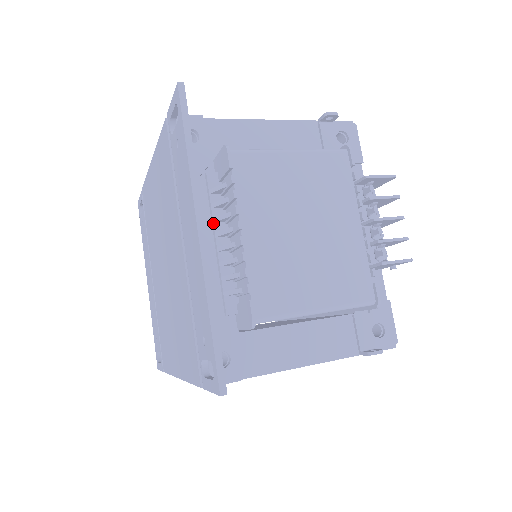
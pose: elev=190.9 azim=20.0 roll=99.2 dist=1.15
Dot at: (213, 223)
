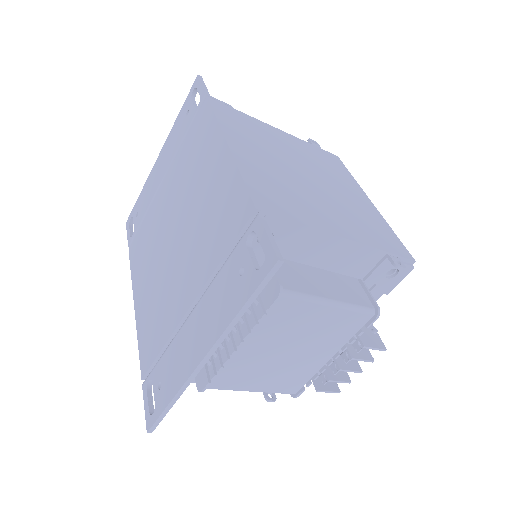
Dot at: occluded
